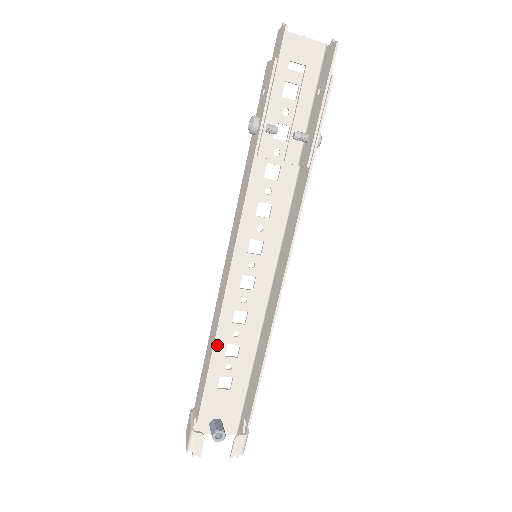
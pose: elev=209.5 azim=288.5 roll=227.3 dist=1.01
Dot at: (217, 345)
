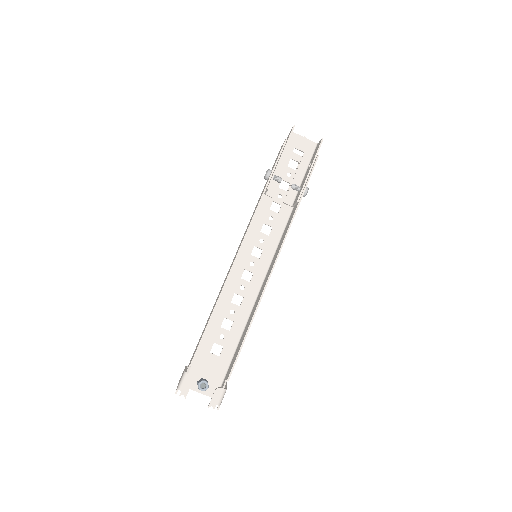
Dot at: (217, 316)
